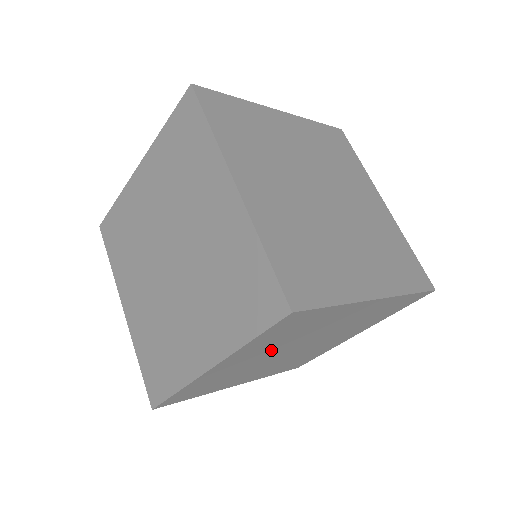
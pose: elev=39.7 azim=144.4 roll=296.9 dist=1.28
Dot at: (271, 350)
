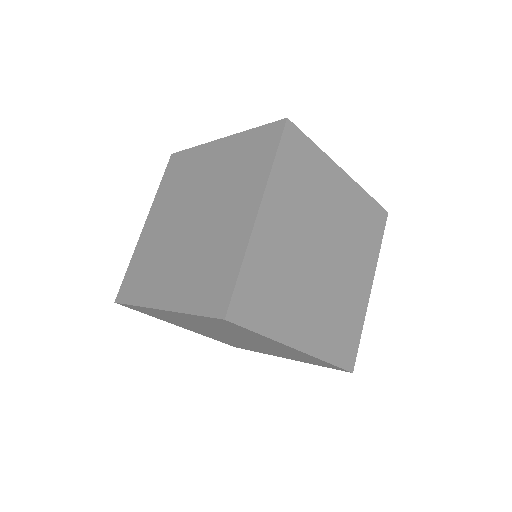
Dot at: (210, 327)
